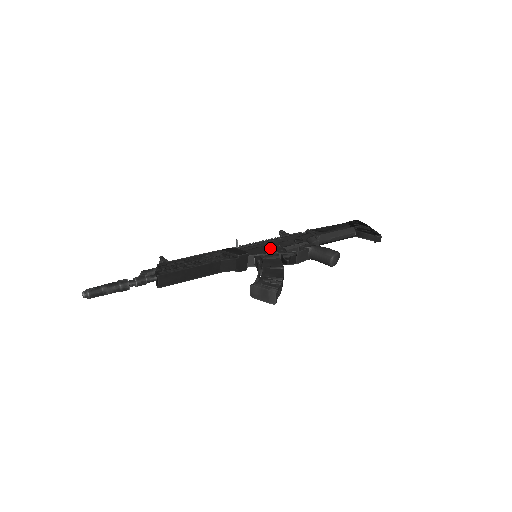
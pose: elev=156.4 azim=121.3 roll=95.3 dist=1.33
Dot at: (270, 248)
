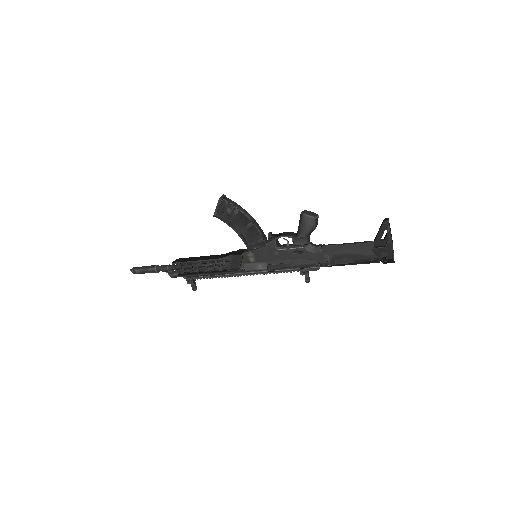
Dot at: occluded
